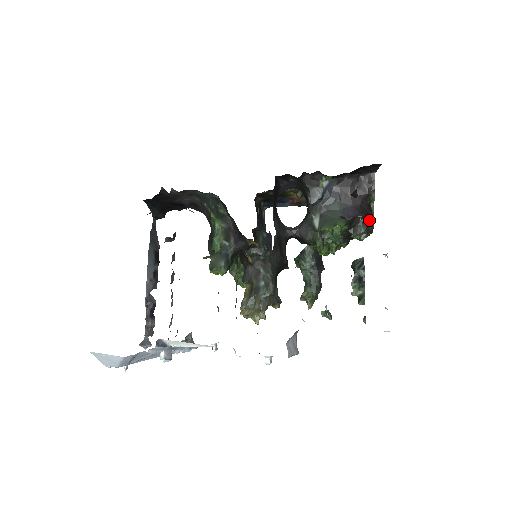
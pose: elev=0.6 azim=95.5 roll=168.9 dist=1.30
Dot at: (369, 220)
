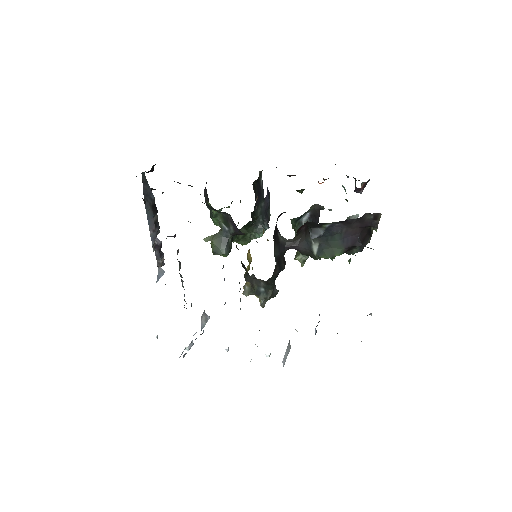
Dot at: (366, 241)
